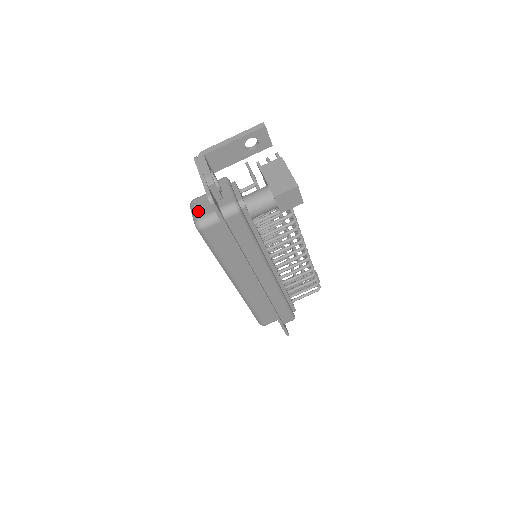
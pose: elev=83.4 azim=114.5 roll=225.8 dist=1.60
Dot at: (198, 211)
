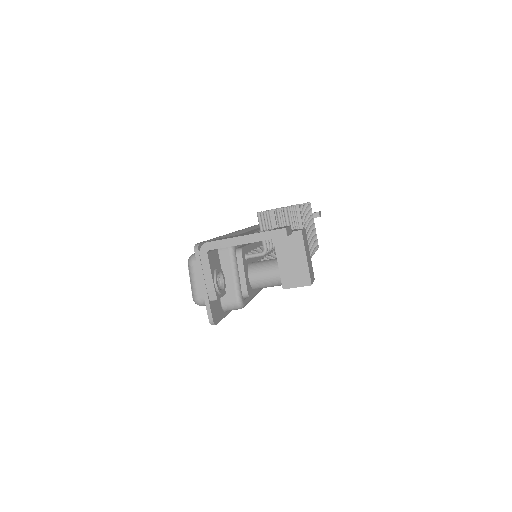
Dot at: (197, 286)
